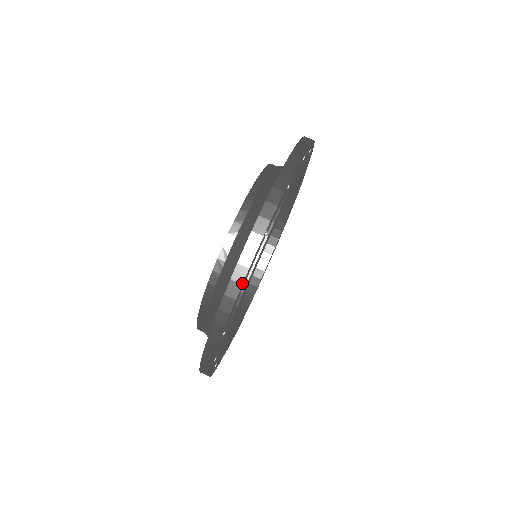
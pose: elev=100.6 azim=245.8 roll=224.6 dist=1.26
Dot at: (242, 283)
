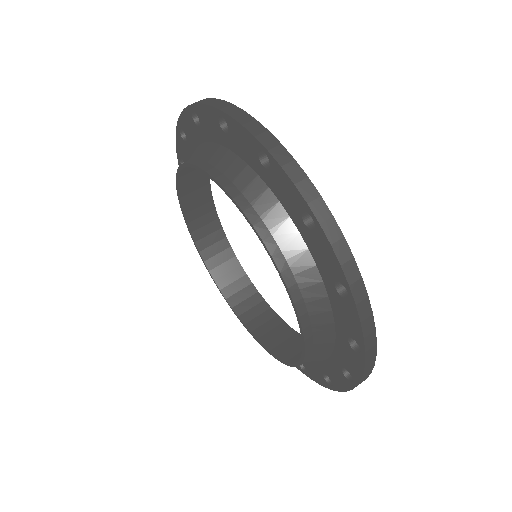
Dot at: (361, 277)
